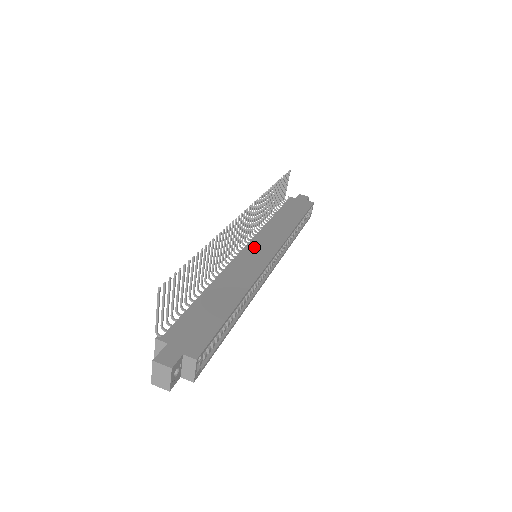
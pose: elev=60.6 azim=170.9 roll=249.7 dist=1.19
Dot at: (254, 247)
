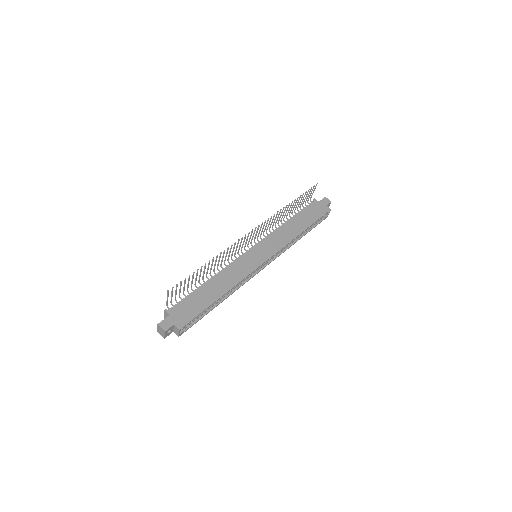
Dot at: (256, 250)
